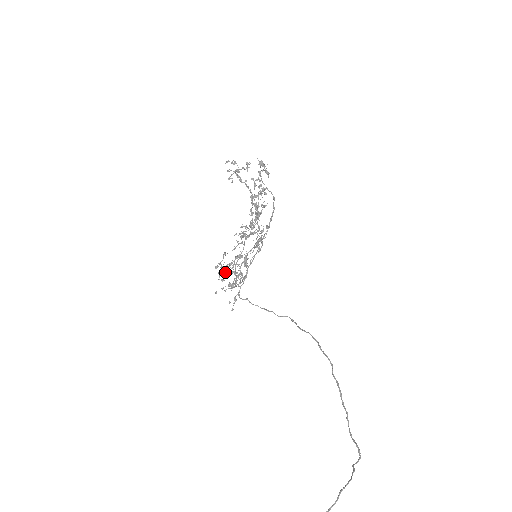
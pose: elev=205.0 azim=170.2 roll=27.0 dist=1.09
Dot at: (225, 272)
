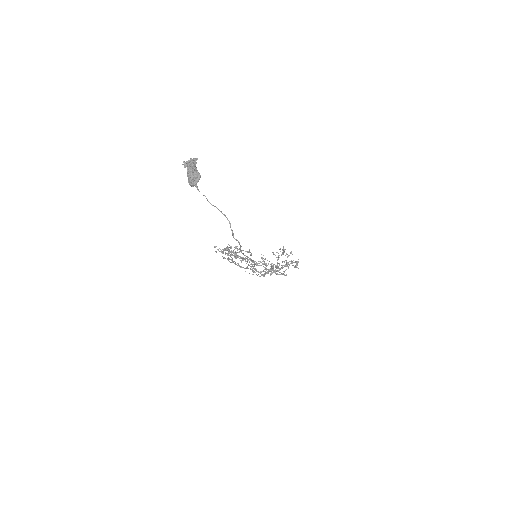
Dot at: occluded
